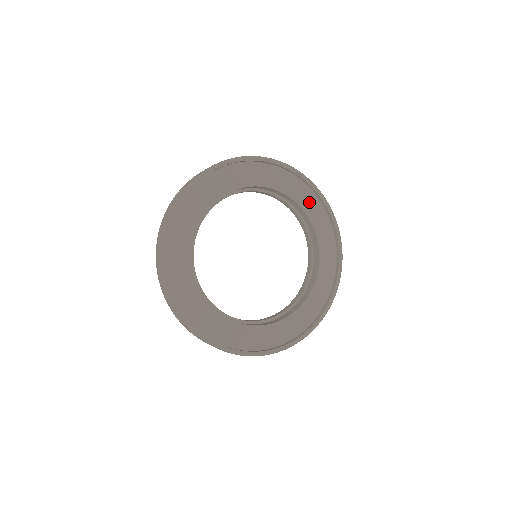
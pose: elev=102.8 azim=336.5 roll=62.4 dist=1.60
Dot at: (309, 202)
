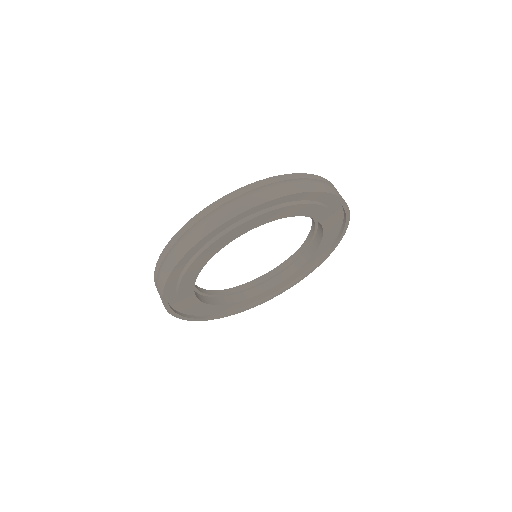
Dot at: (328, 214)
